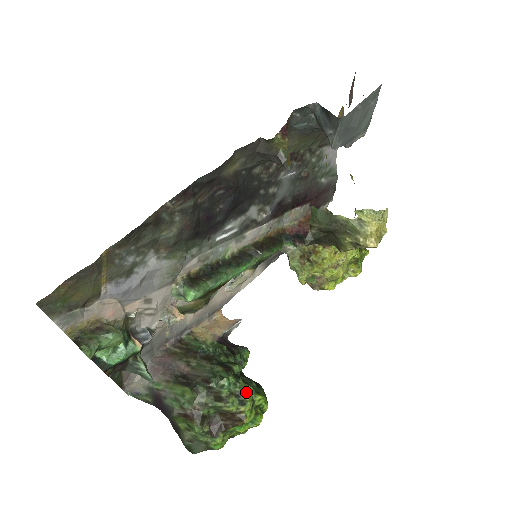
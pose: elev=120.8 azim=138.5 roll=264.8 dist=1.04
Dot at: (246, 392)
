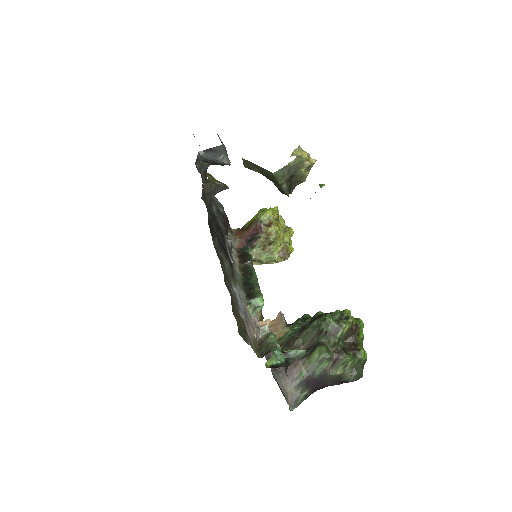
Dot at: (341, 313)
